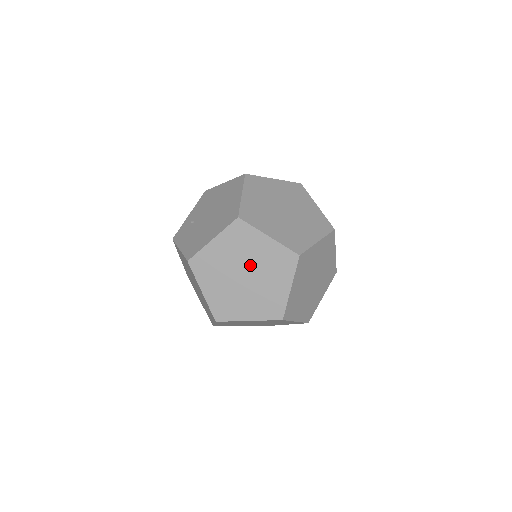
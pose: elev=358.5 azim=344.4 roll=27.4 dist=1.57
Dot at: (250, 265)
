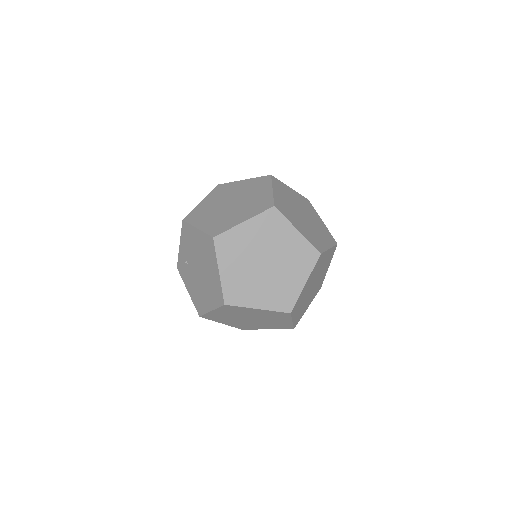
Dot at: (251, 317)
